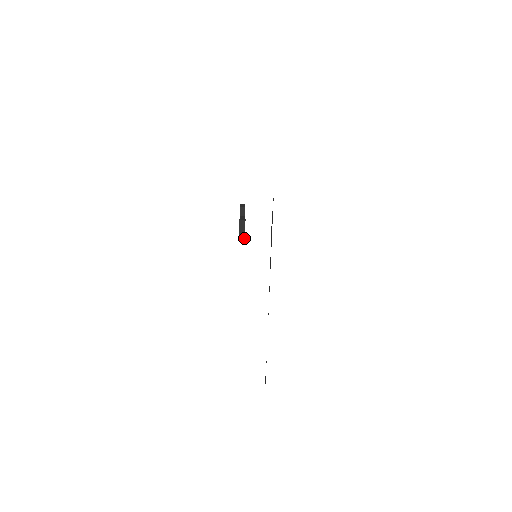
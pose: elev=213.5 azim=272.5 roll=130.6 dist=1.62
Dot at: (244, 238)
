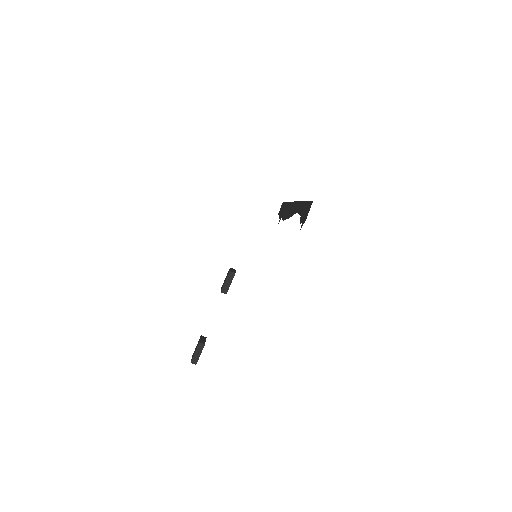
Dot at: (234, 272)
